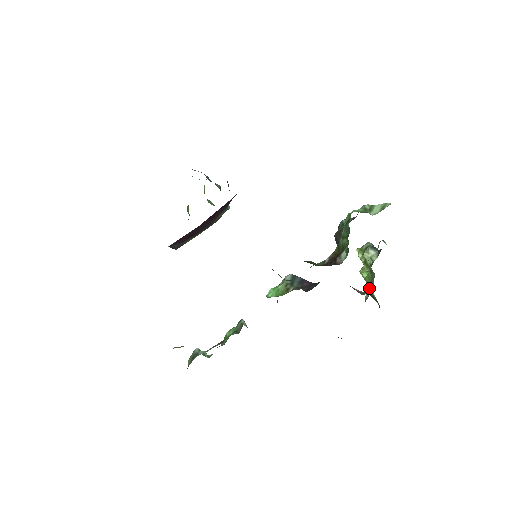
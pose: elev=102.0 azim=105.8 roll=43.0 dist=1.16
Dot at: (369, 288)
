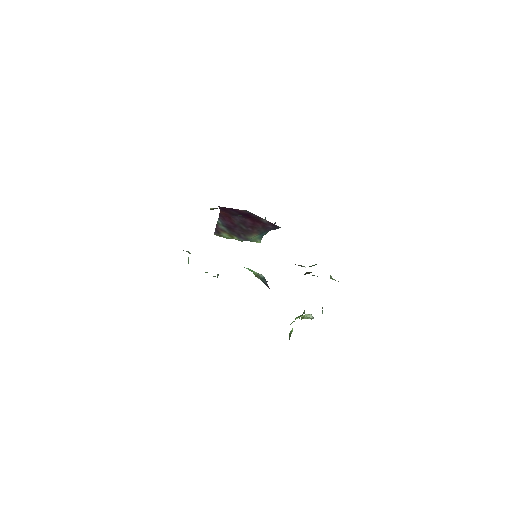
Dot at: occluded
